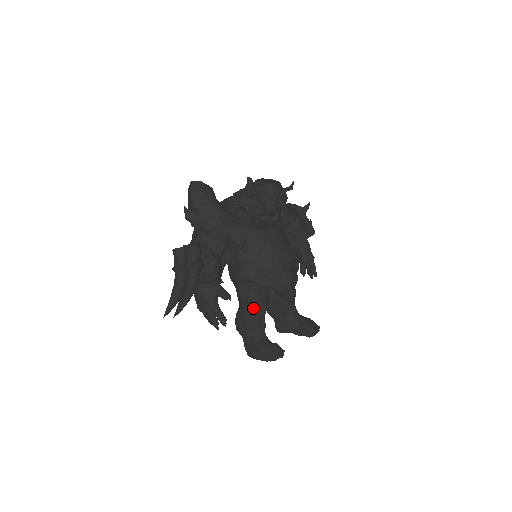
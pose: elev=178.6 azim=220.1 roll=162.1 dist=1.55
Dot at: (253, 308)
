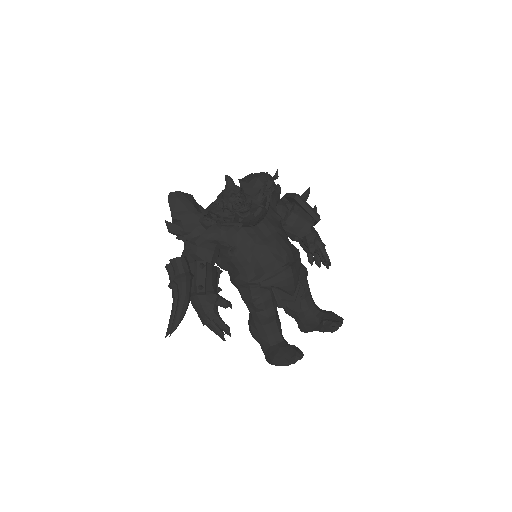
Dot at: (260, 311)
